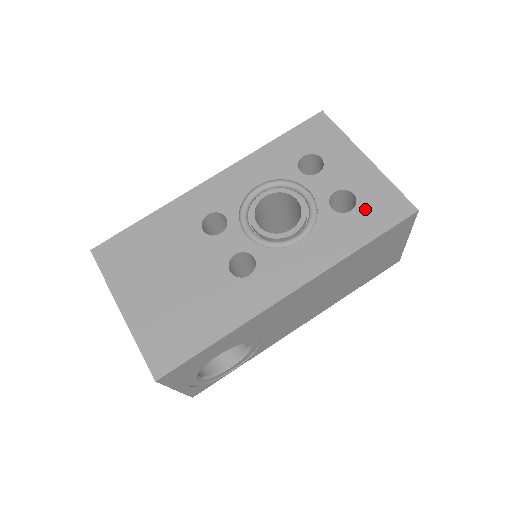
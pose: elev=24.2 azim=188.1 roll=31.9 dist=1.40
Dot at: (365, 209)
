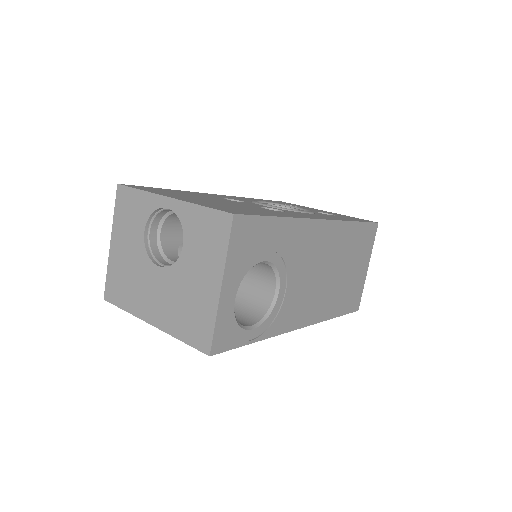
Dot at: occluded
